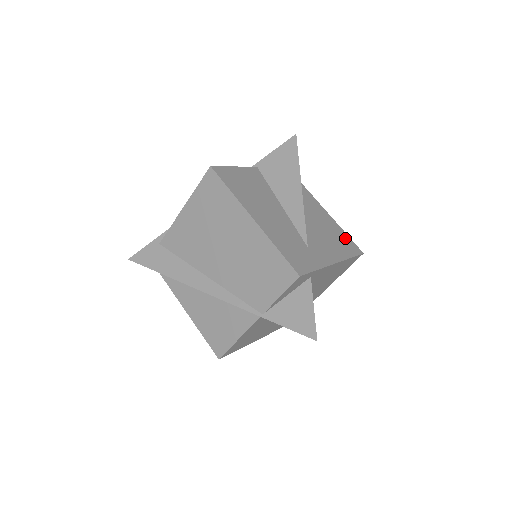
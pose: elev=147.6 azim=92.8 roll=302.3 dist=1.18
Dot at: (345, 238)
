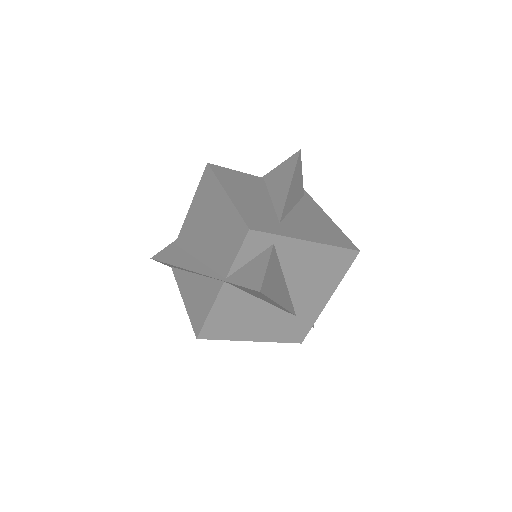
Dot at: (341, 236)
